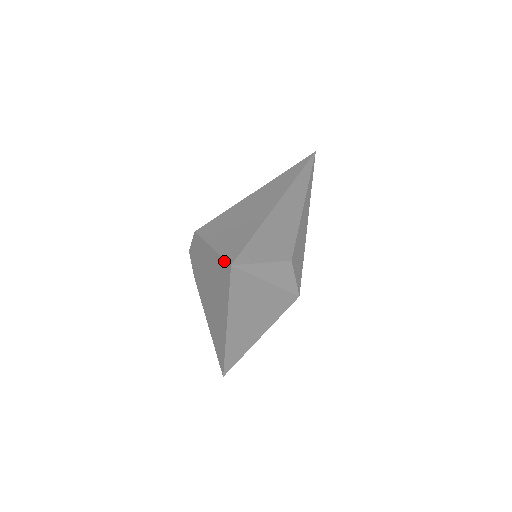
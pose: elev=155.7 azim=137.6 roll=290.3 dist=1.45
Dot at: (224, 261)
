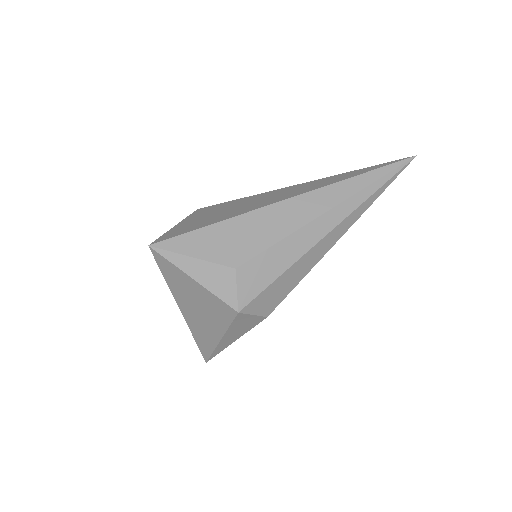
Dot at: occluded
